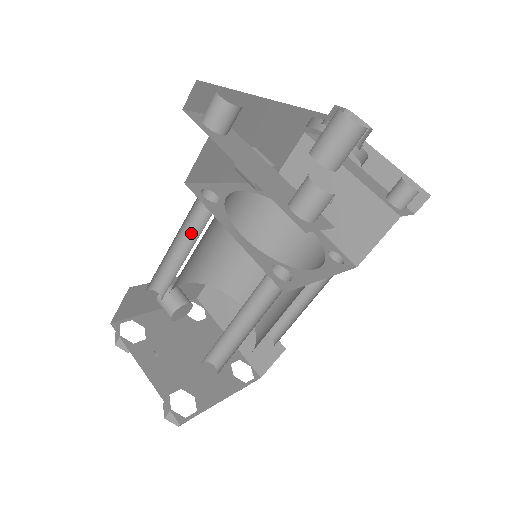
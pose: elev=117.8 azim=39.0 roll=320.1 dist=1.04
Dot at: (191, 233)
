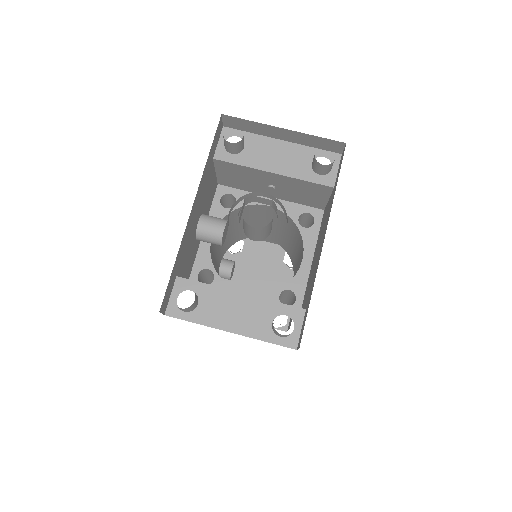
Dot at: (208, 278)
